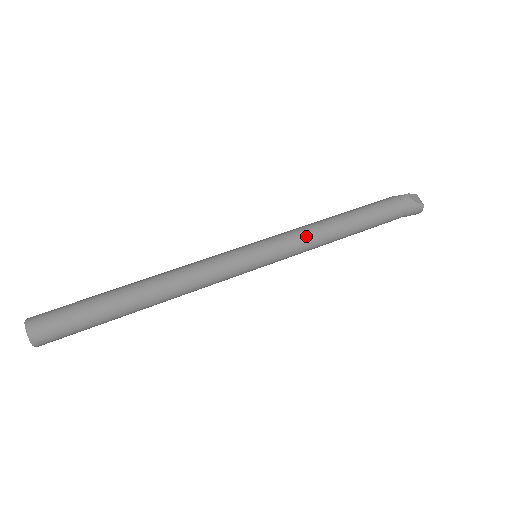
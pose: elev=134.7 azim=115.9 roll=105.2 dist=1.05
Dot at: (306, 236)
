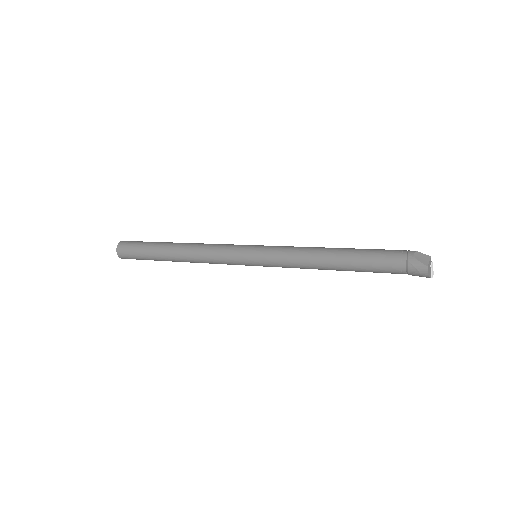
Dot at: (293, 252)
